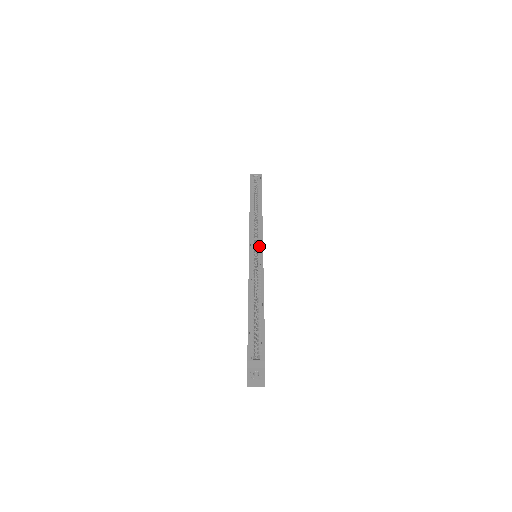
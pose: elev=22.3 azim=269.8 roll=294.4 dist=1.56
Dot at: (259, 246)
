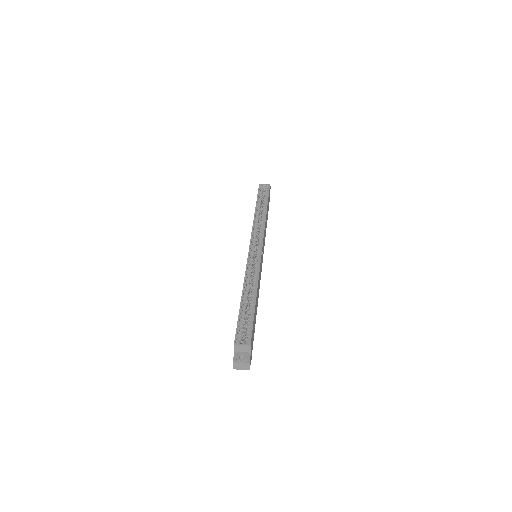
Dot at: (259, 247)
